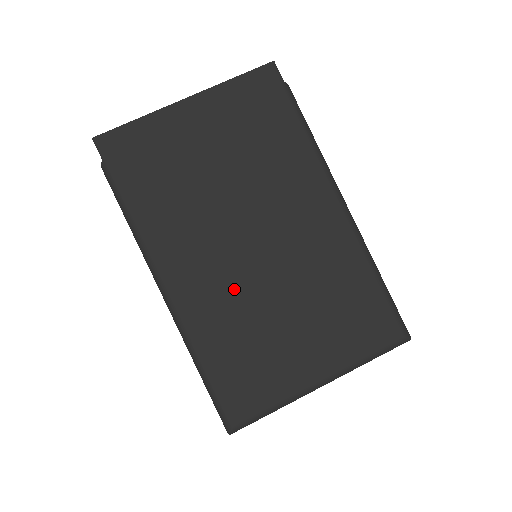
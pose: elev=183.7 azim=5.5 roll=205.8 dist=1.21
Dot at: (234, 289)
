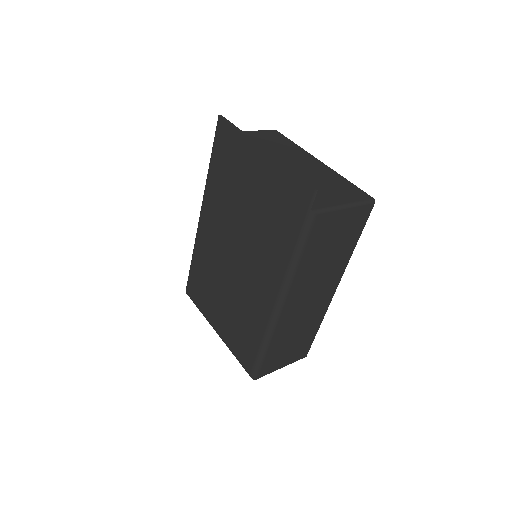
Dot at: (216, 257)
